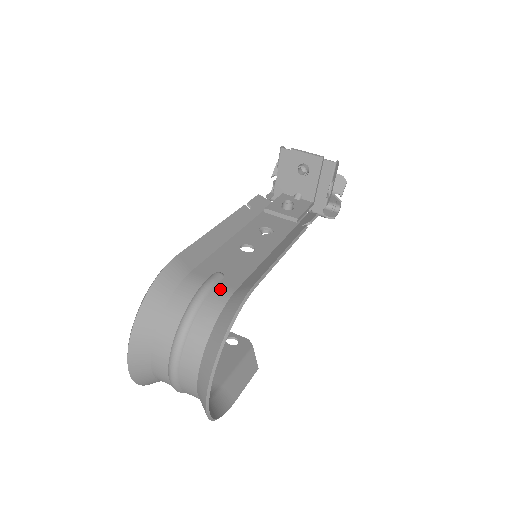
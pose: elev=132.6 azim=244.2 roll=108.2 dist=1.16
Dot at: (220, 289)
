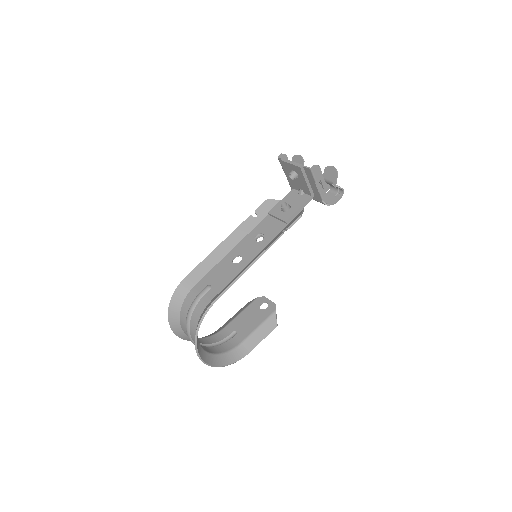
Dot at: (204, 300)
